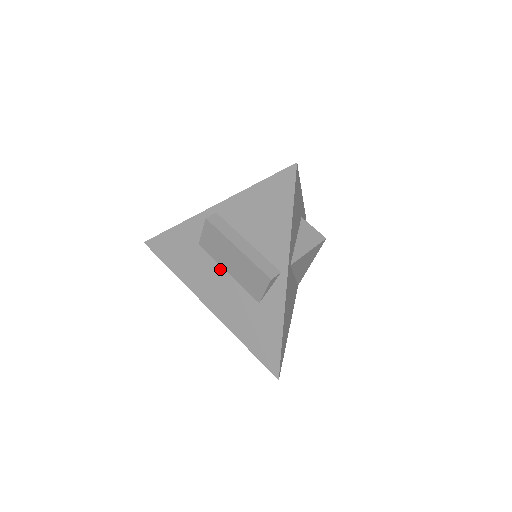
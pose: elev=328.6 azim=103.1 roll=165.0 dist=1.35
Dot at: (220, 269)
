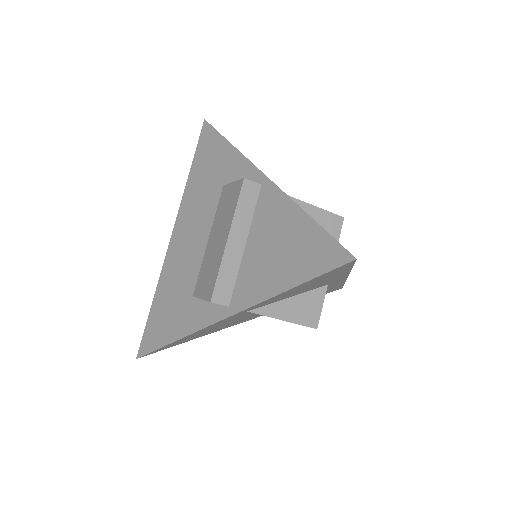
Dot at: (209, 228)
